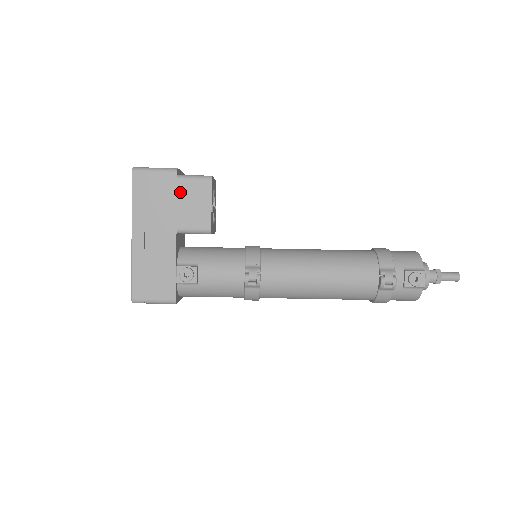
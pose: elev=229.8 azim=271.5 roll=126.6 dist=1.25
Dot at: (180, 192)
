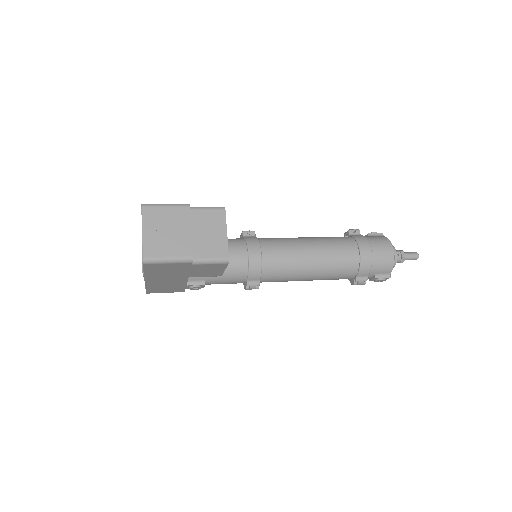
Dot at: (194, 268)
